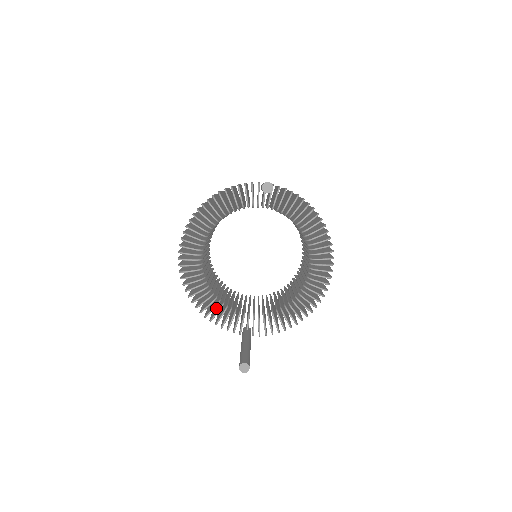
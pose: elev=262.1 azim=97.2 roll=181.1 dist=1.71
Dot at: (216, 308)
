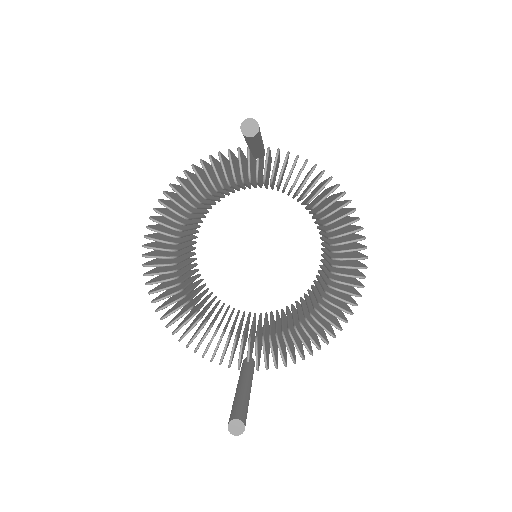
Dot at: occluded
